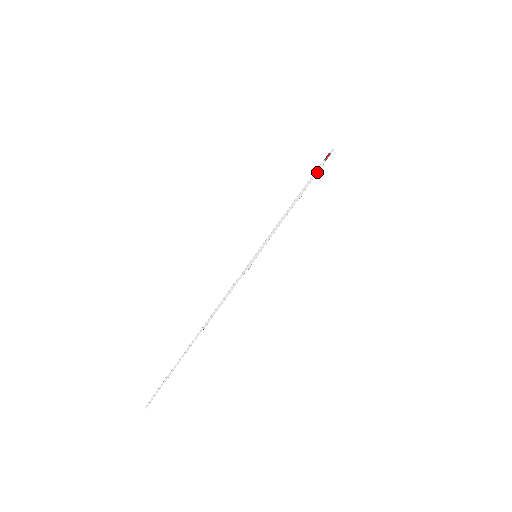
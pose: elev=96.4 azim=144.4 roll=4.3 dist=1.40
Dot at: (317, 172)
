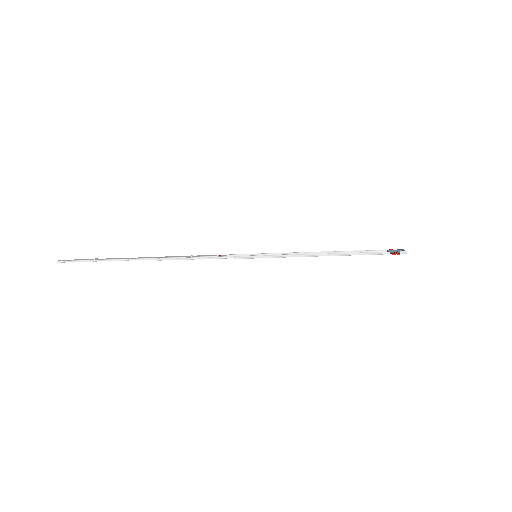
Dot at: (374, 254)
